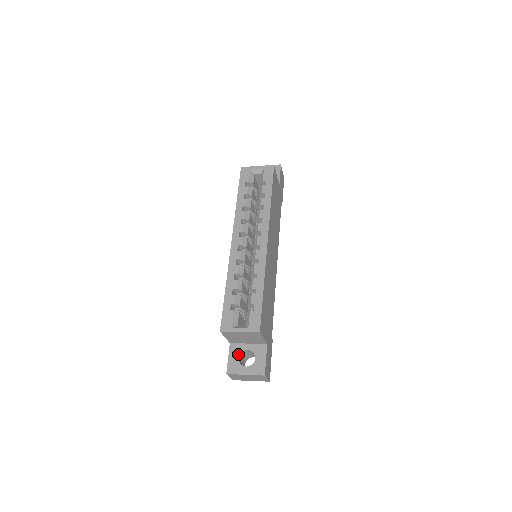
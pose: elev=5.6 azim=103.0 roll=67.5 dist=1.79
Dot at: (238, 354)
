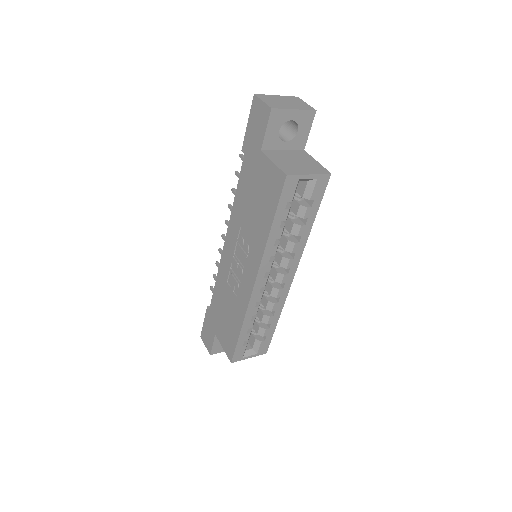
Dot at: occluded
